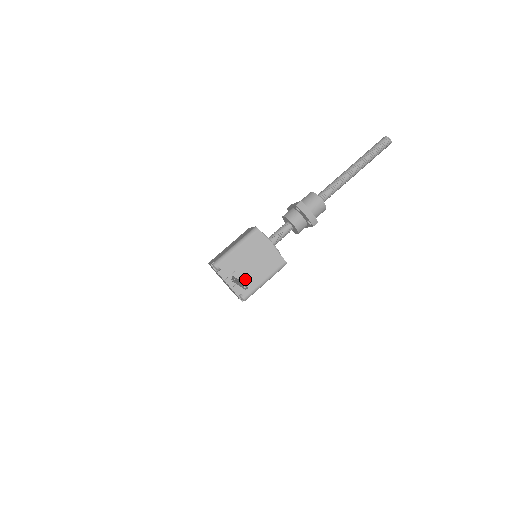
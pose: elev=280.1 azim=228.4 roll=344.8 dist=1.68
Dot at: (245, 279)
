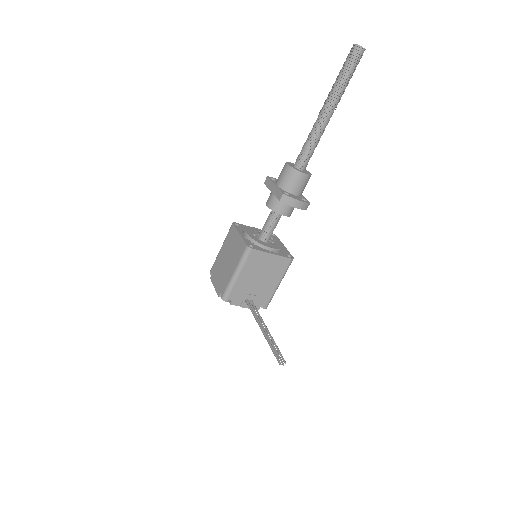
Dot at: (259, 294)
